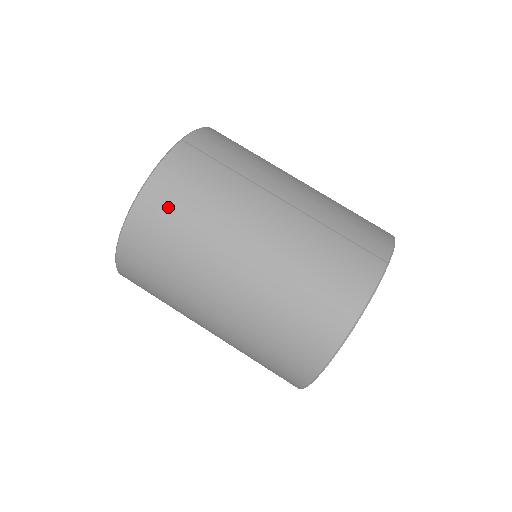
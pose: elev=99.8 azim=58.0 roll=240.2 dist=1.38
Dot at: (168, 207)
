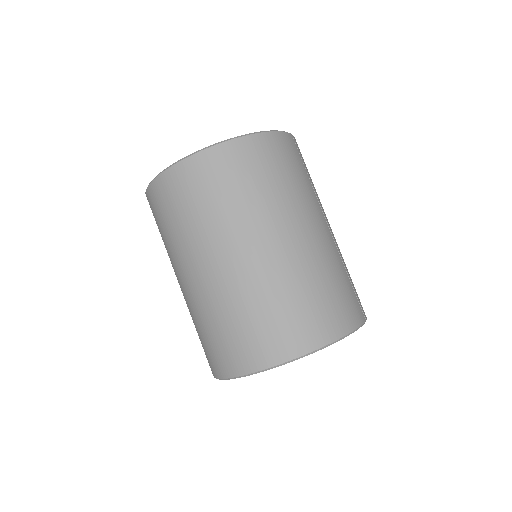
Dot at: (266, 160)
